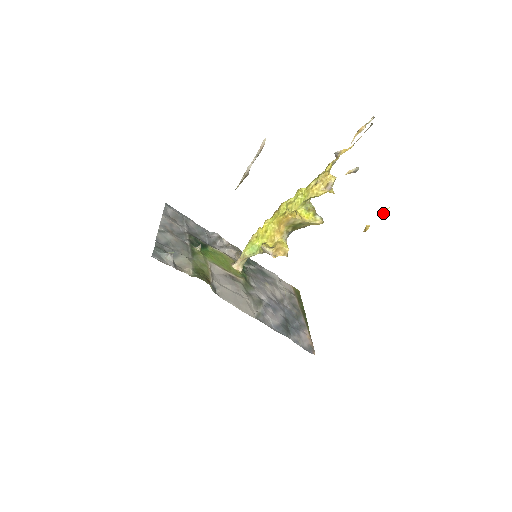
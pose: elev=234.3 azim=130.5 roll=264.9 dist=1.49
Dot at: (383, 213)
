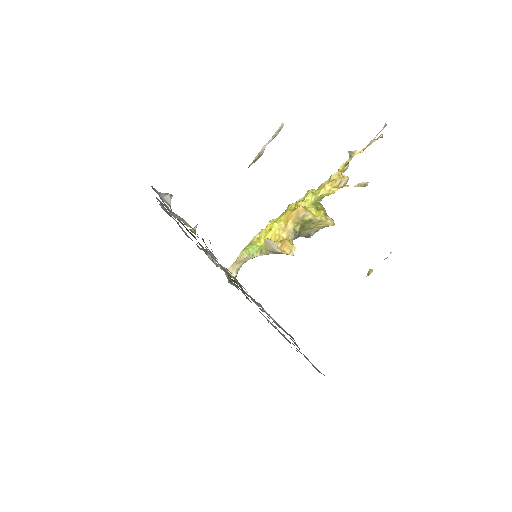
Dot at: (387, 257)
